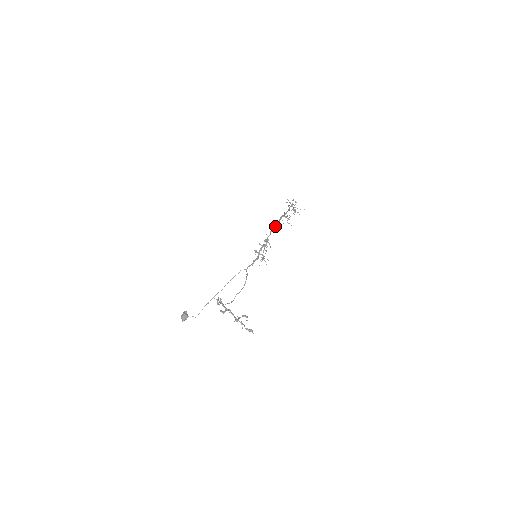
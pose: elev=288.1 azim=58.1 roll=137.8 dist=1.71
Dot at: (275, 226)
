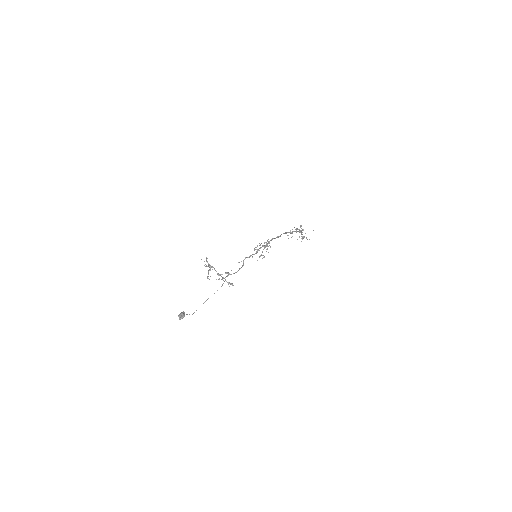
Dot at: (278, 236)
